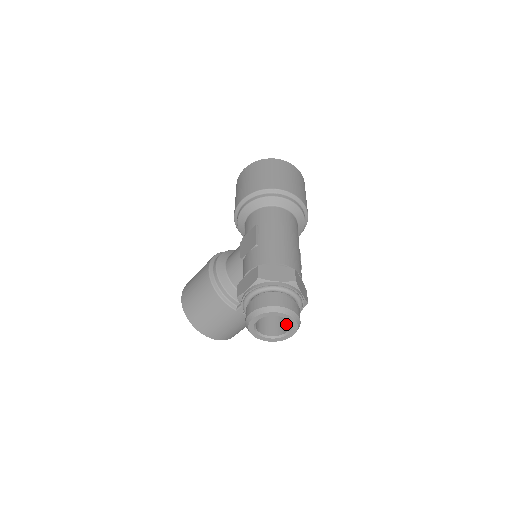
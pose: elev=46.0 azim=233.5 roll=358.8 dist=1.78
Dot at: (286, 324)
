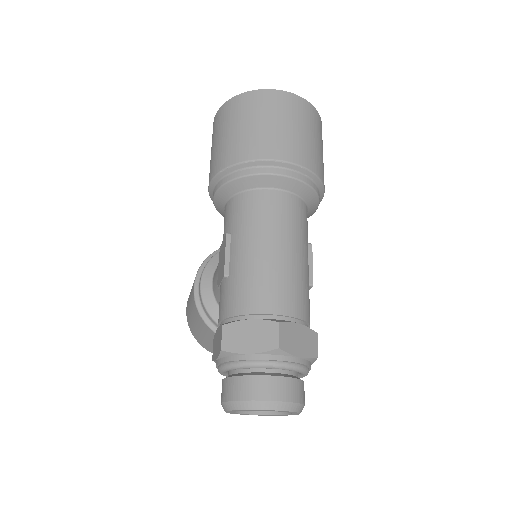
Dot at: occluded
